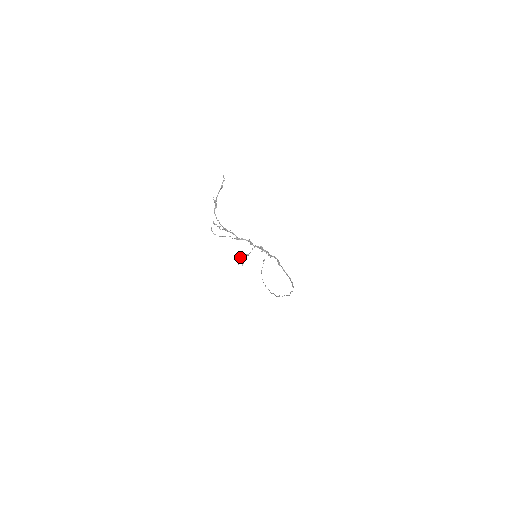
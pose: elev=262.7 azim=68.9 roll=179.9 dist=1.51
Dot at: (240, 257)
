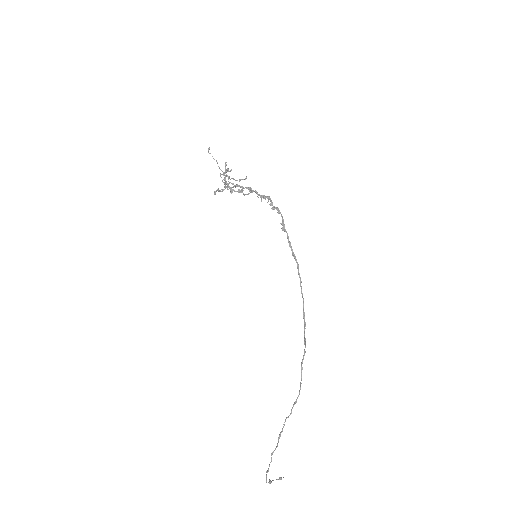
Dot at: (230, 191)
